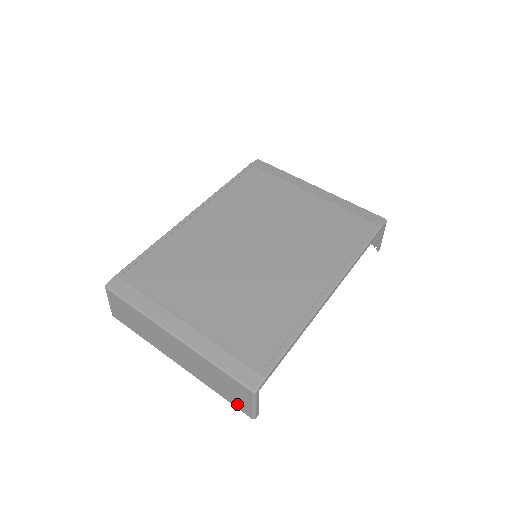
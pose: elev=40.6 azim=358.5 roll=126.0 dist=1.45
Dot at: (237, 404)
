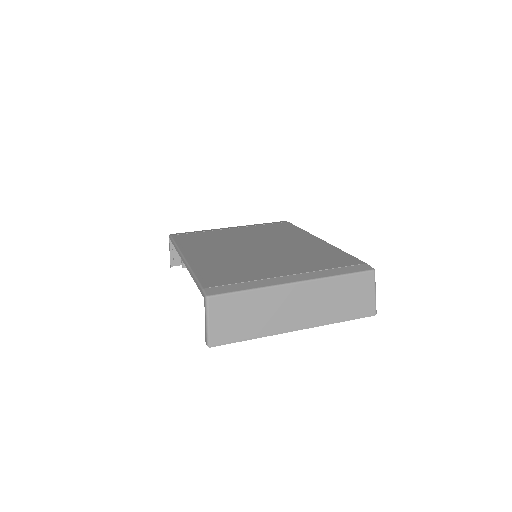
Dot at: (361, 310)
